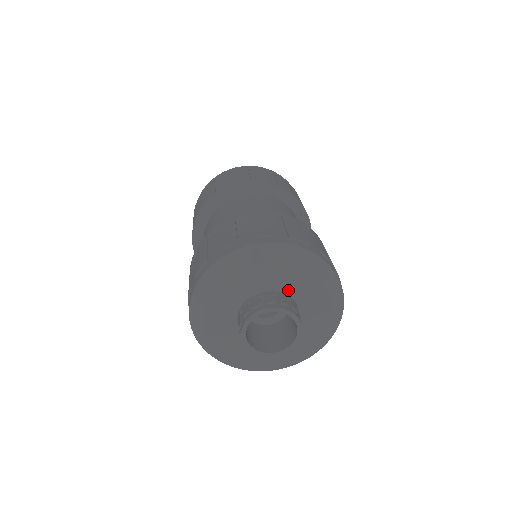
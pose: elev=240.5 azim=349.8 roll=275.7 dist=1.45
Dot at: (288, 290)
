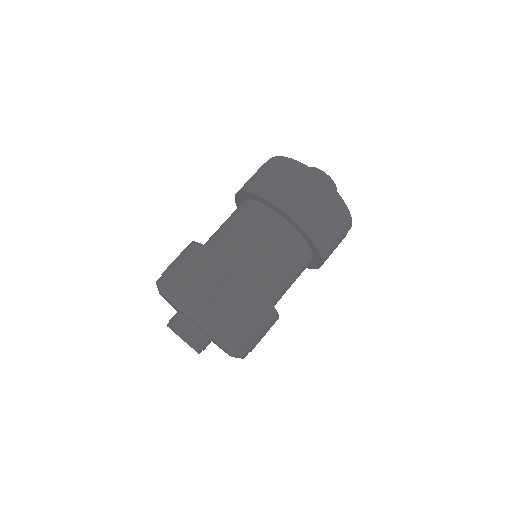
Dot at: occluded
